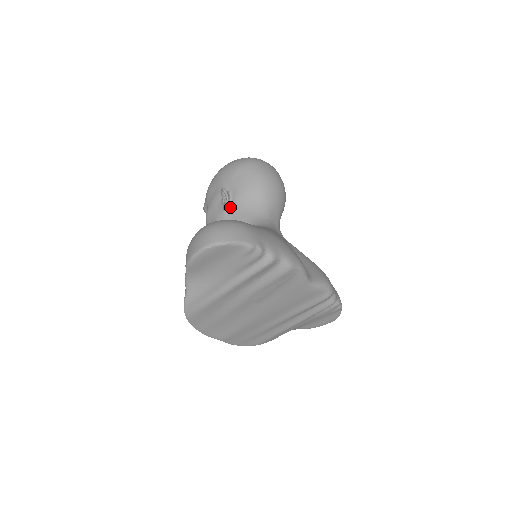
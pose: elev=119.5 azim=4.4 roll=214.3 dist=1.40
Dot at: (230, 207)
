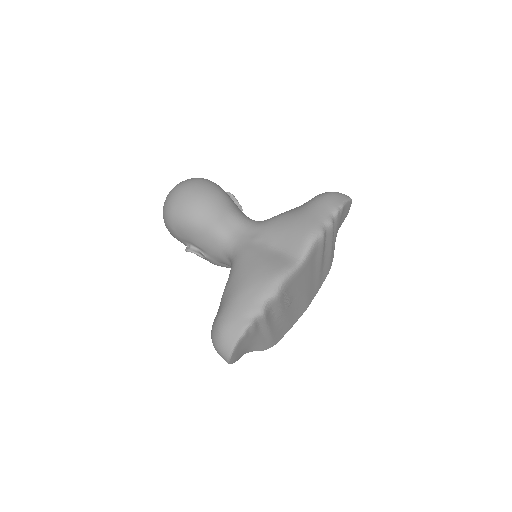
Dot at: (204, 253)
